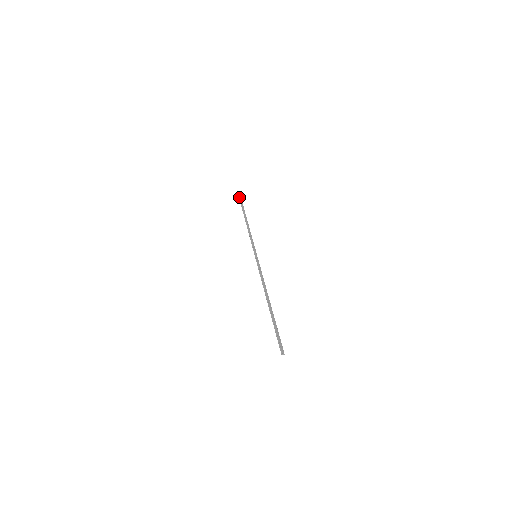
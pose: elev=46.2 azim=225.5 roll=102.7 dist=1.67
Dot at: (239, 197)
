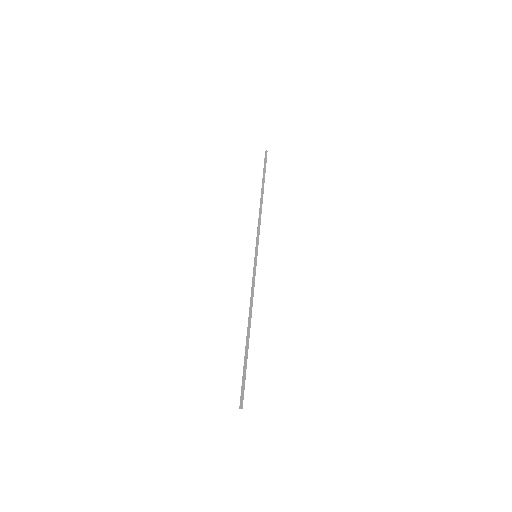
Dot at: (265, 154)
